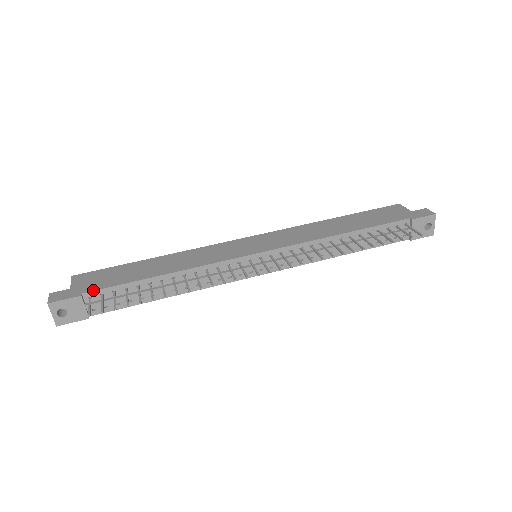
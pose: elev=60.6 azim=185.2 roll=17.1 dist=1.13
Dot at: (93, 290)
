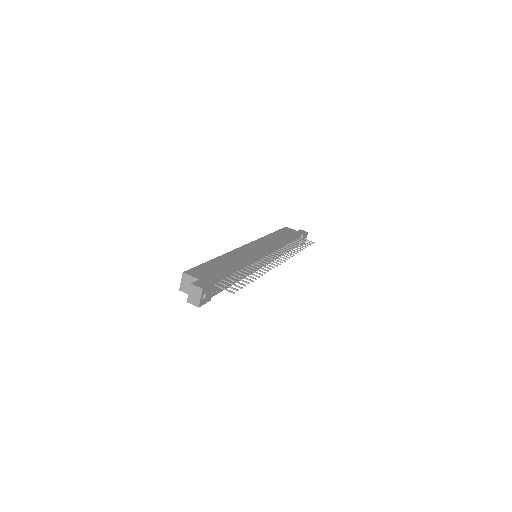
Dot at: (216, 279)
